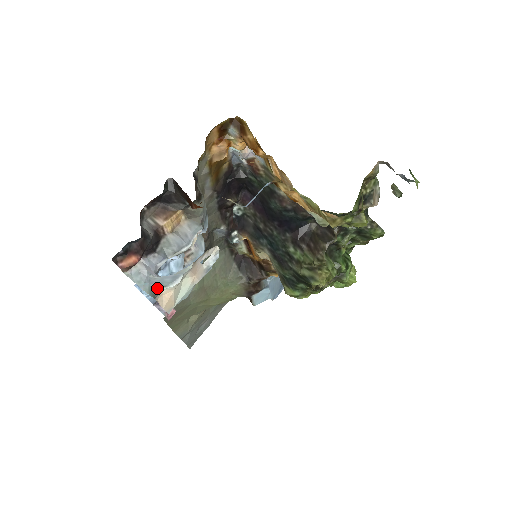
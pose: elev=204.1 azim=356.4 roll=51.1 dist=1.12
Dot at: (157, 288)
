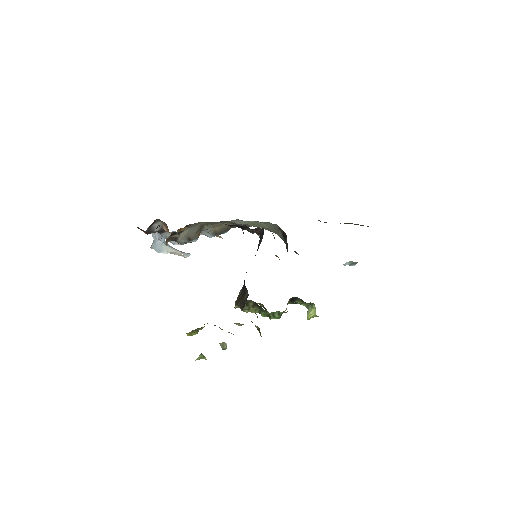
Dot at: (153, 246)
